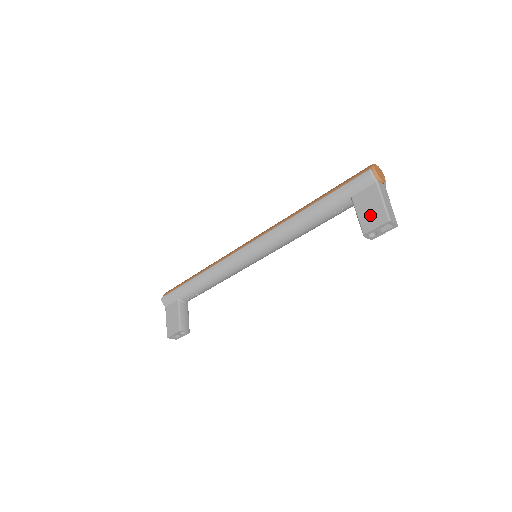
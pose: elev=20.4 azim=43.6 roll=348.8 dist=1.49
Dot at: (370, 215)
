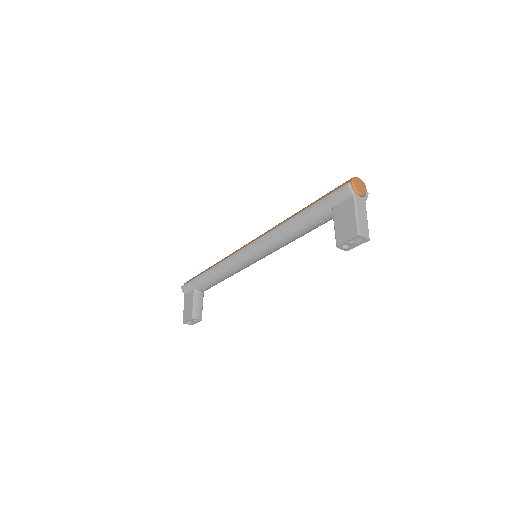
Dot at: (344, 228)
